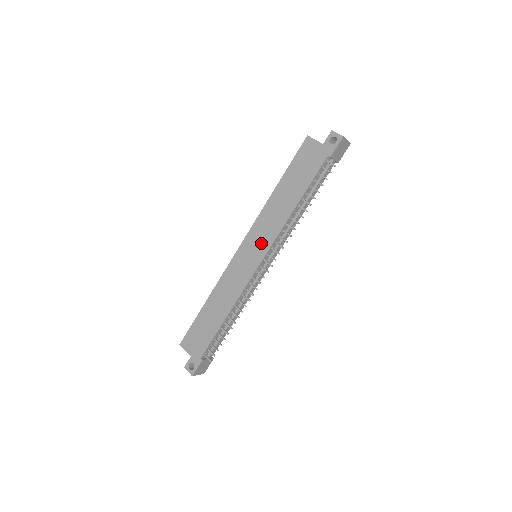
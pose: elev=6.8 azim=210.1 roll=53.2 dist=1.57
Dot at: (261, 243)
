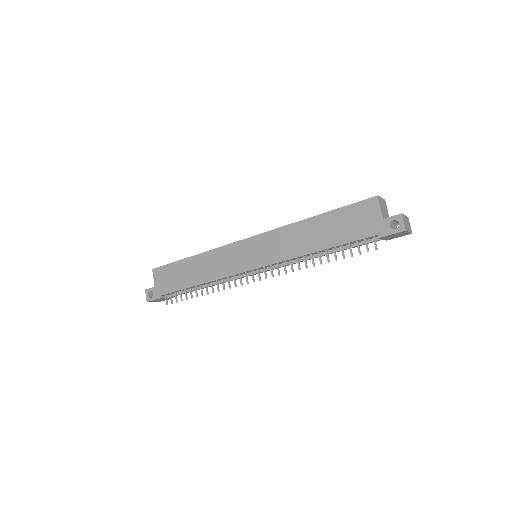
Dot at: (265, 254)
